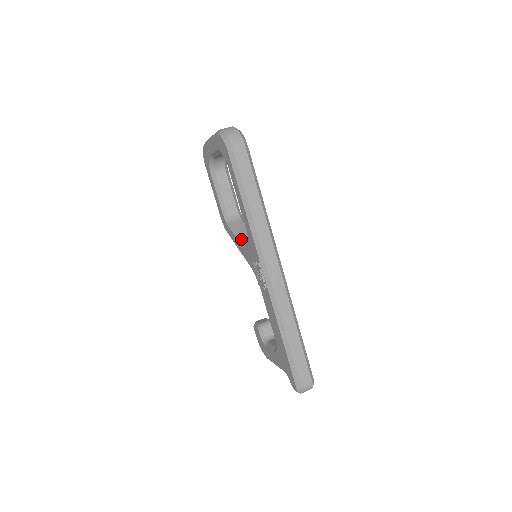
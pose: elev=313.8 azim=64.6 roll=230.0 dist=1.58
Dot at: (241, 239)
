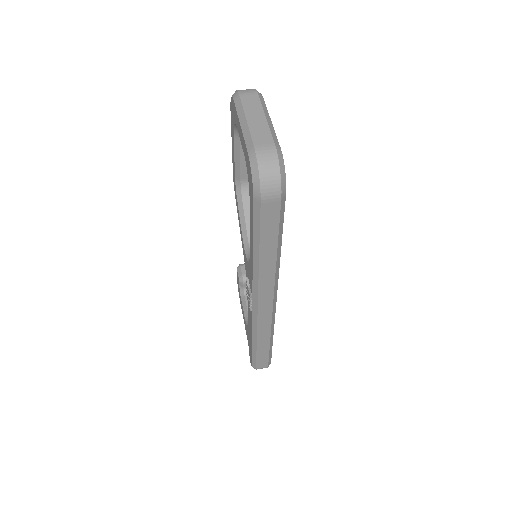
Dot at: (245, 233)
